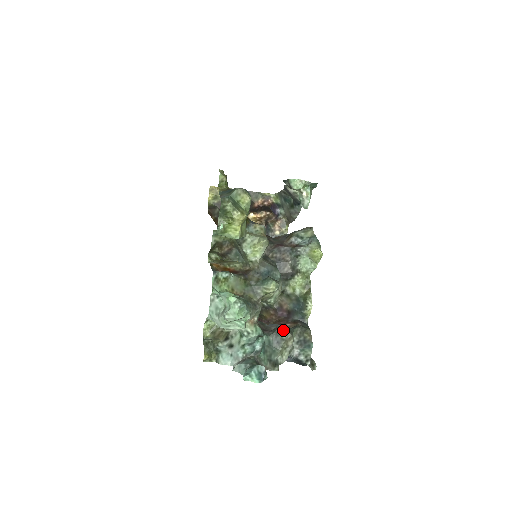
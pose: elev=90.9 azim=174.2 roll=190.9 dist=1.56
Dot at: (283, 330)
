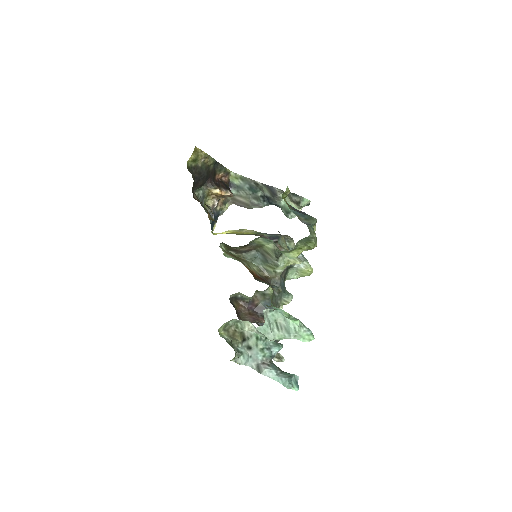
Dot at: occluded
